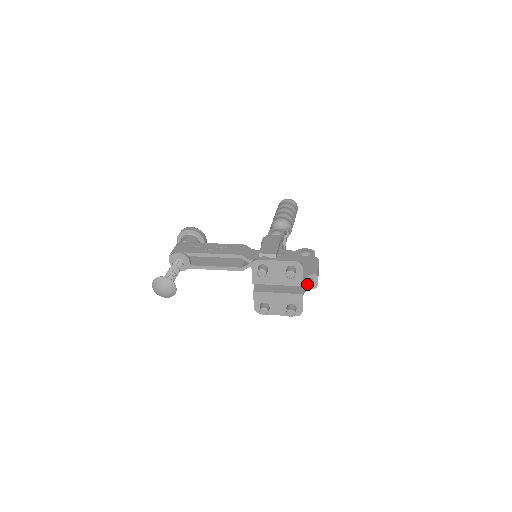
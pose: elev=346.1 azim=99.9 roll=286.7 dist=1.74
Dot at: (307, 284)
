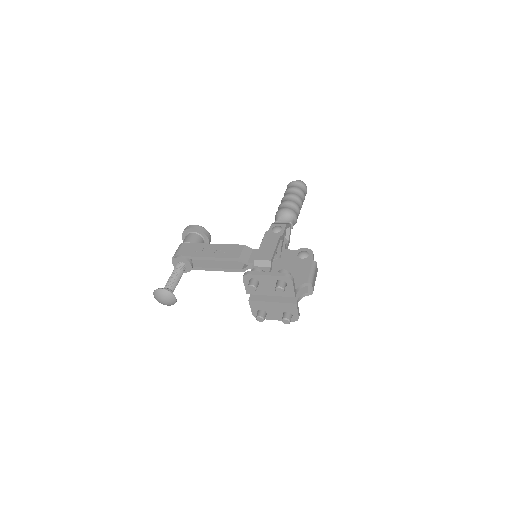
Dot at: (302, 291)
